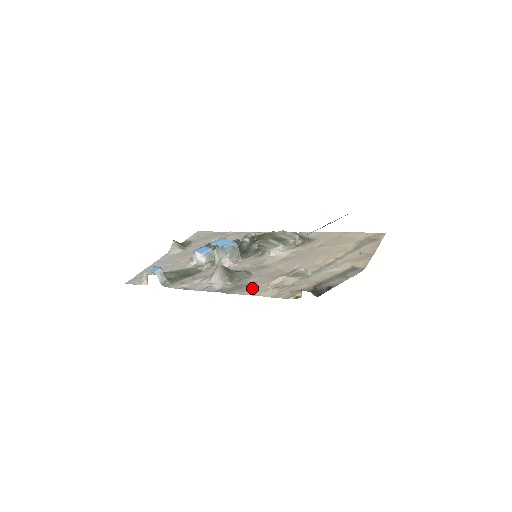
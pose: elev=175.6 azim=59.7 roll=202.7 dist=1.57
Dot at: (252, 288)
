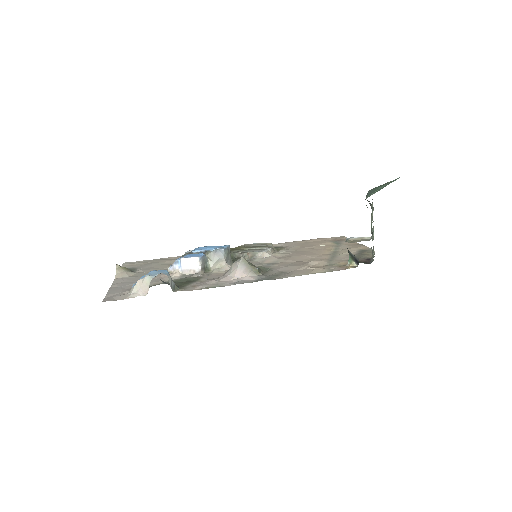
Dot at: (294, 272)
